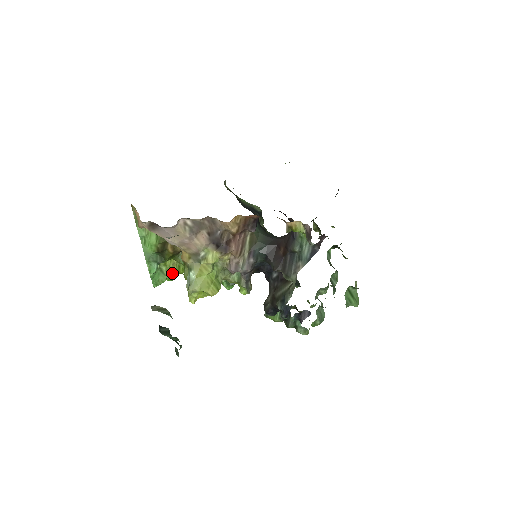
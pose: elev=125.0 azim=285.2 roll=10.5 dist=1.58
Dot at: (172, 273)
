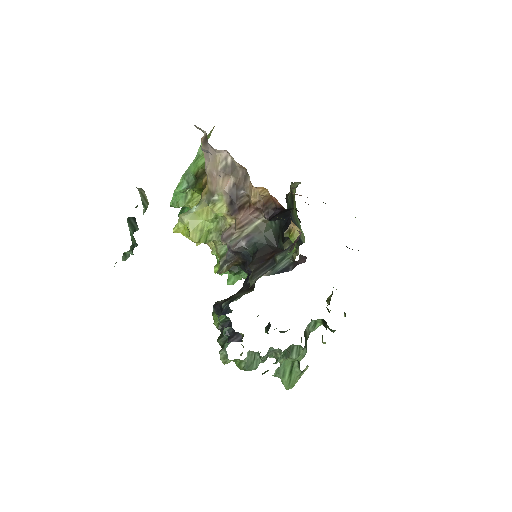
Dot at: occluded
